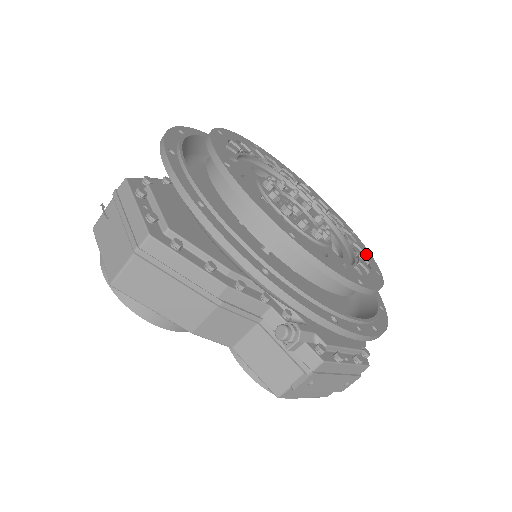
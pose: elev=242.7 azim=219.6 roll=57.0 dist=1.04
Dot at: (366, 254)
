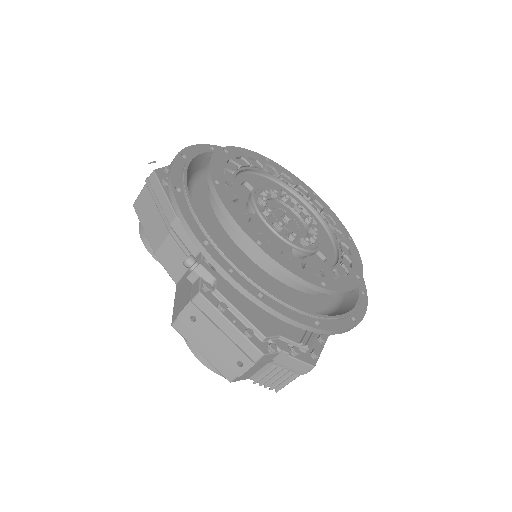
Dot at: (339, 280)
